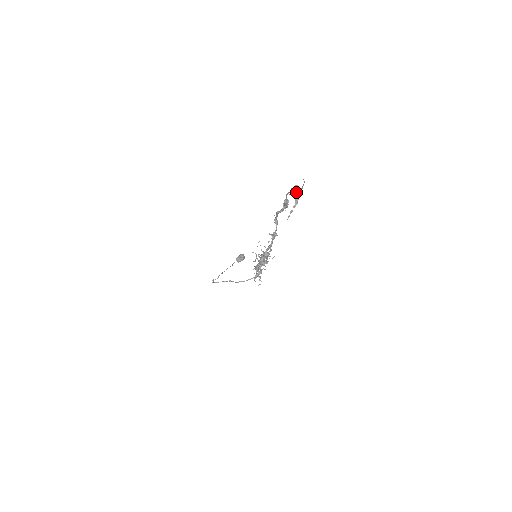
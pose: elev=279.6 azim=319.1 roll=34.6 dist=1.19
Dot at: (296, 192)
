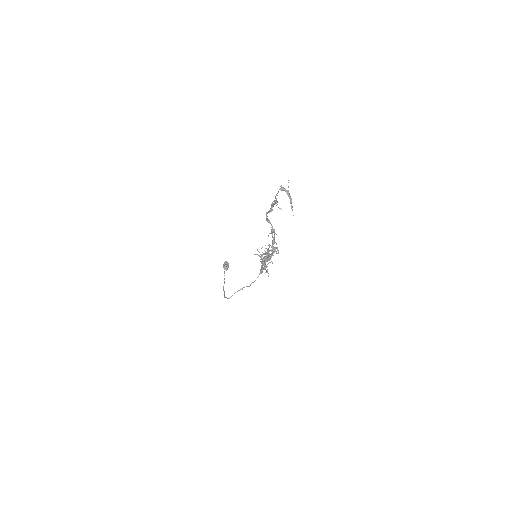
Dot at: (285, 191)
